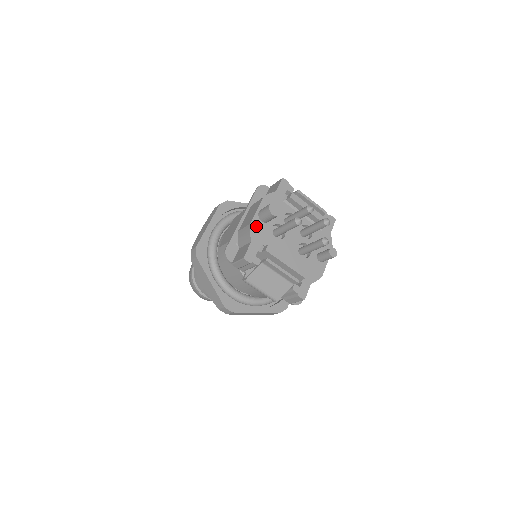
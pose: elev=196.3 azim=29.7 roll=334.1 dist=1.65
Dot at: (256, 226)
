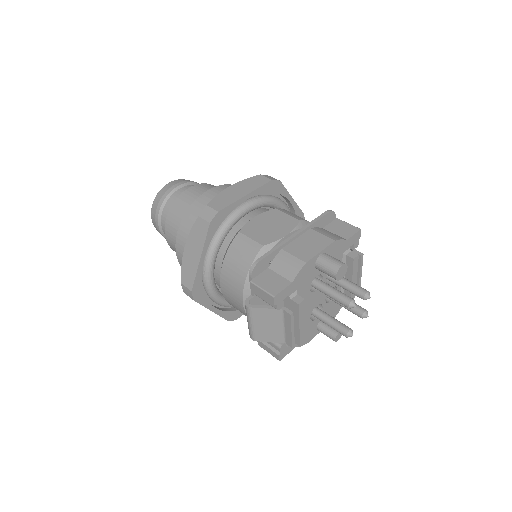
Dot at: (308, 268)
